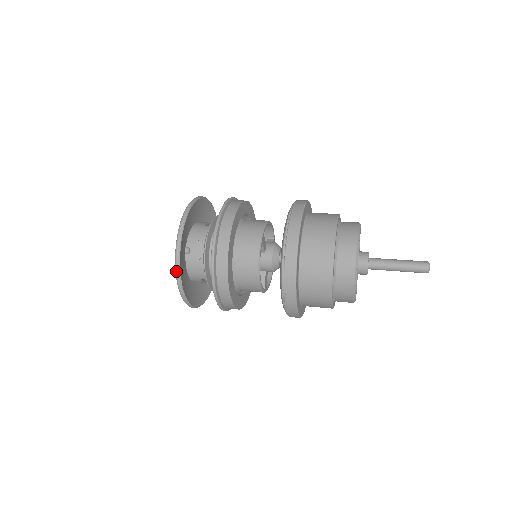
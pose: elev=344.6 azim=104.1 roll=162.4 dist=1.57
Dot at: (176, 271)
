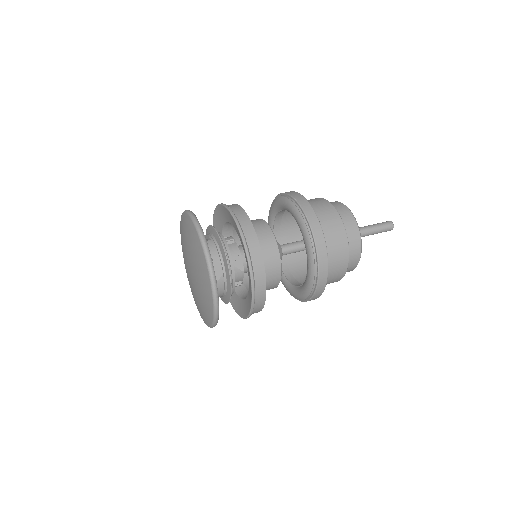
Dot at: (215, 299)
